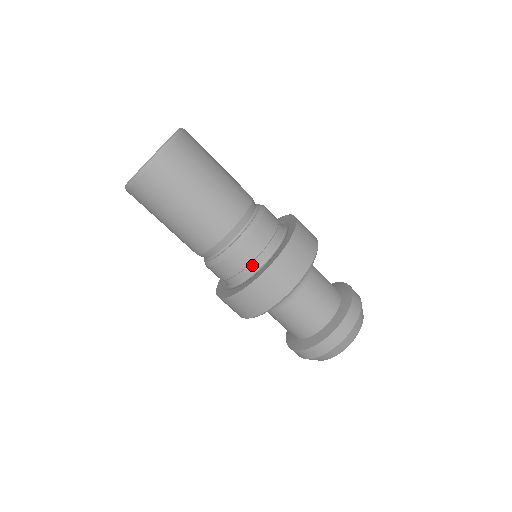
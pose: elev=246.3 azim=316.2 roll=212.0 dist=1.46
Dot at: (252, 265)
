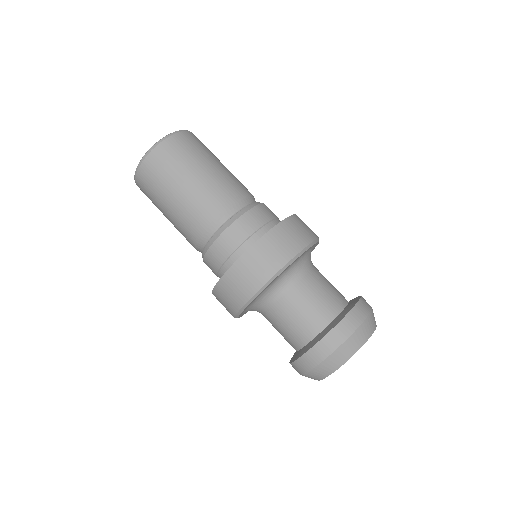
Dot at: (243, 246)
